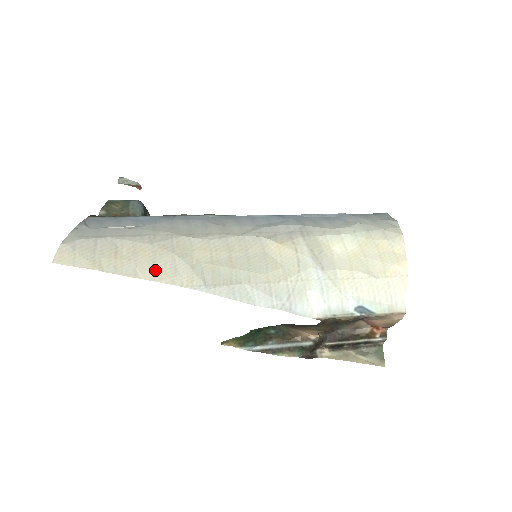
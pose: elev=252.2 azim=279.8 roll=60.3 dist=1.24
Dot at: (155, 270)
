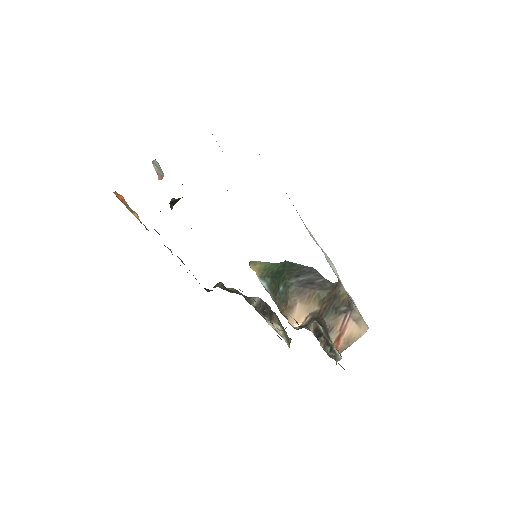
Dot at: occluded
